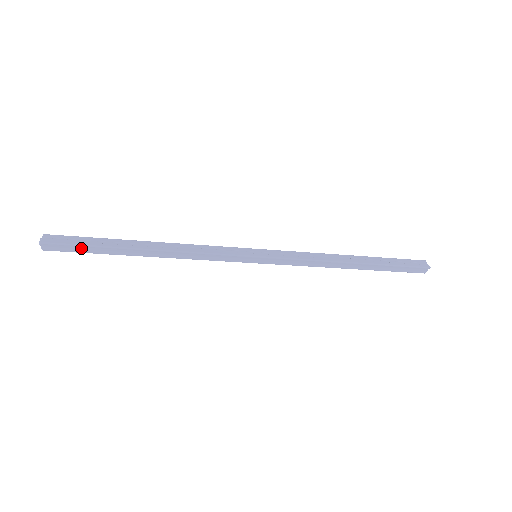
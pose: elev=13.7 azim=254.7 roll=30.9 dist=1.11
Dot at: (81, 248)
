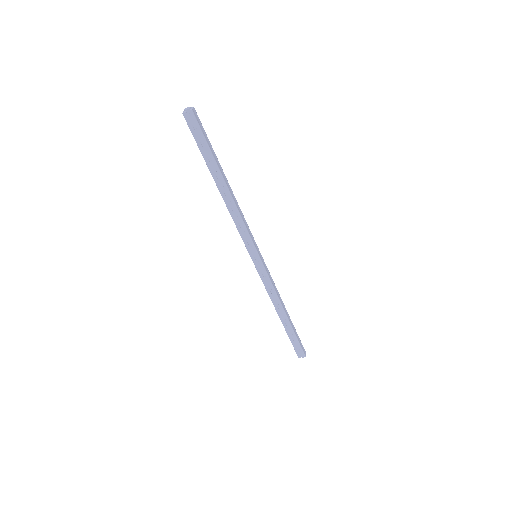
Dot at: (206, 137)
